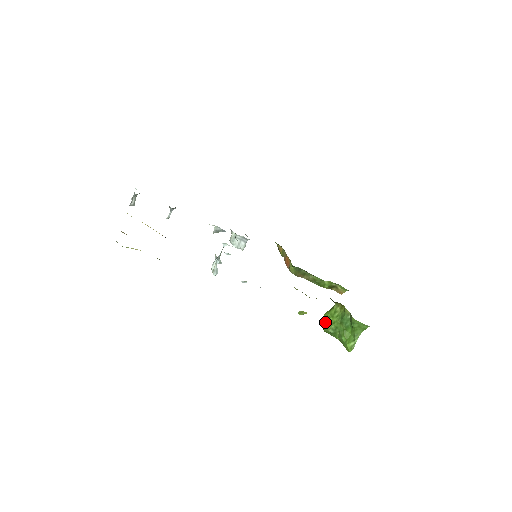
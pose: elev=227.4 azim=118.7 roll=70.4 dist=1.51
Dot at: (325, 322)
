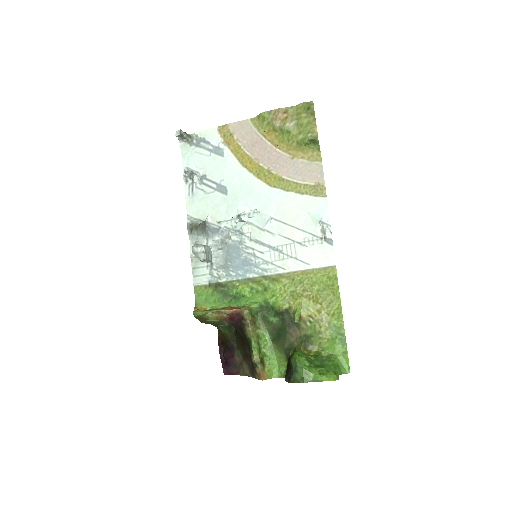
Dot at: (297, 352)
